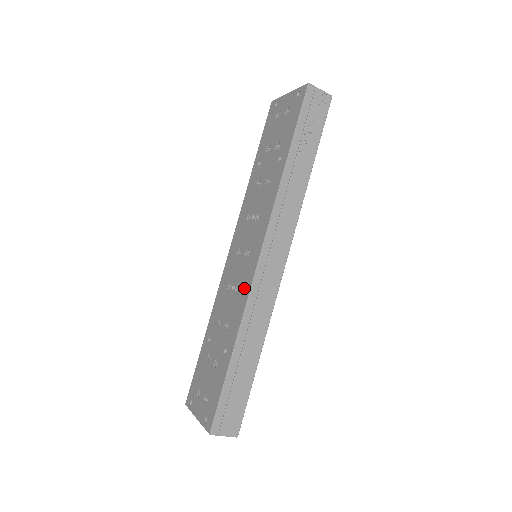
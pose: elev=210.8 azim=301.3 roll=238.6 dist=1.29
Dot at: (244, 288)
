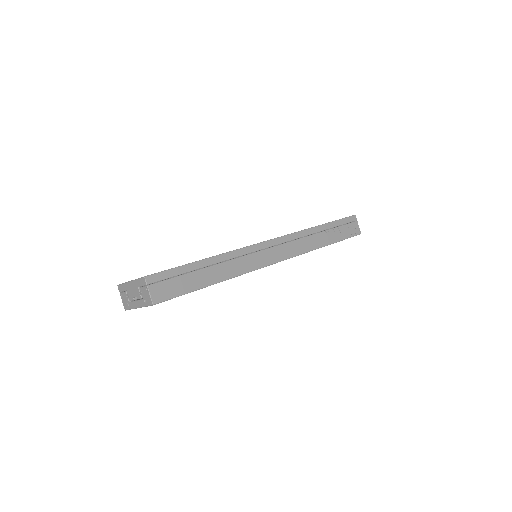
Dot at: occluded
